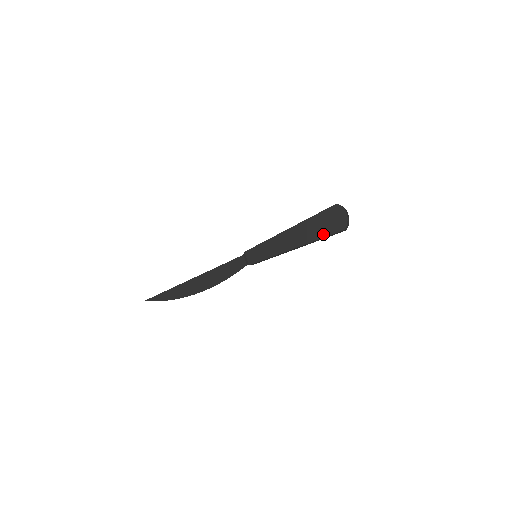
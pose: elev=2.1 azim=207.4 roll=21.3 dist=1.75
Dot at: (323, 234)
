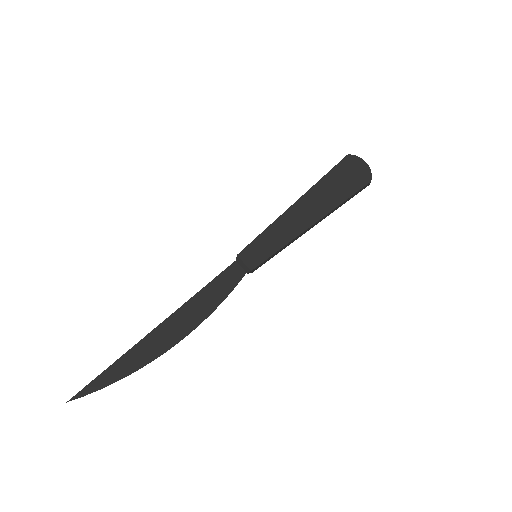
Dot at: (345, 195)
